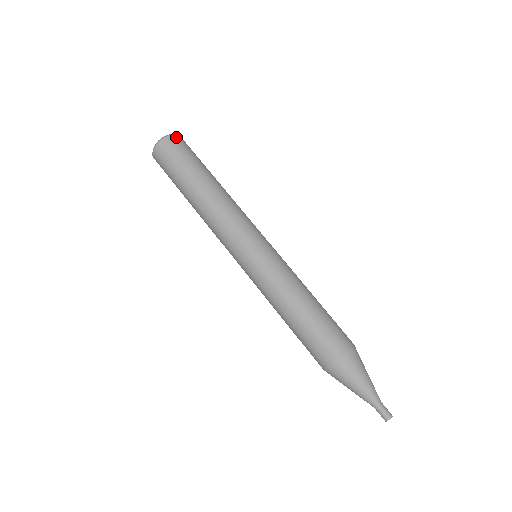
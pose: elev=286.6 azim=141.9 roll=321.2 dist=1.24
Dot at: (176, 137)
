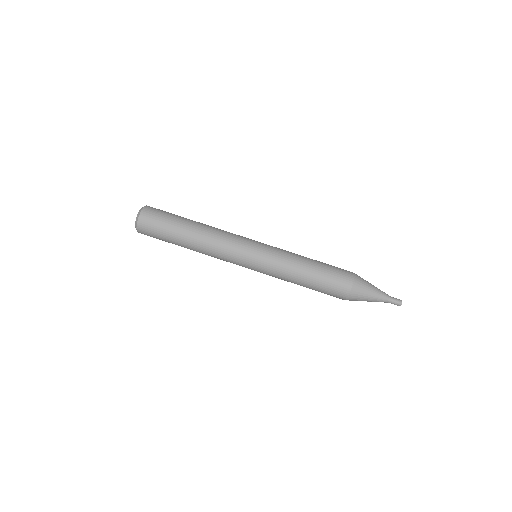
Dot at: (142, 219)
